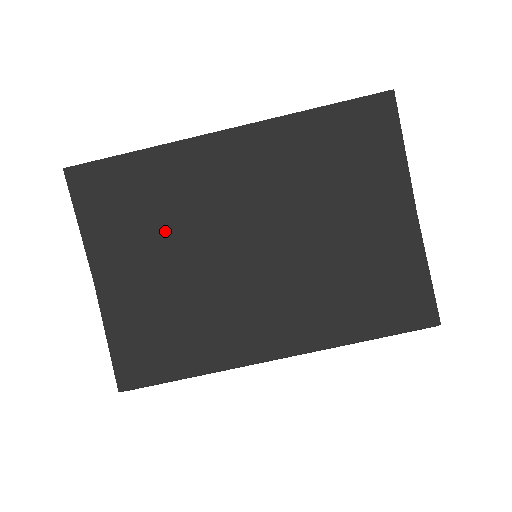
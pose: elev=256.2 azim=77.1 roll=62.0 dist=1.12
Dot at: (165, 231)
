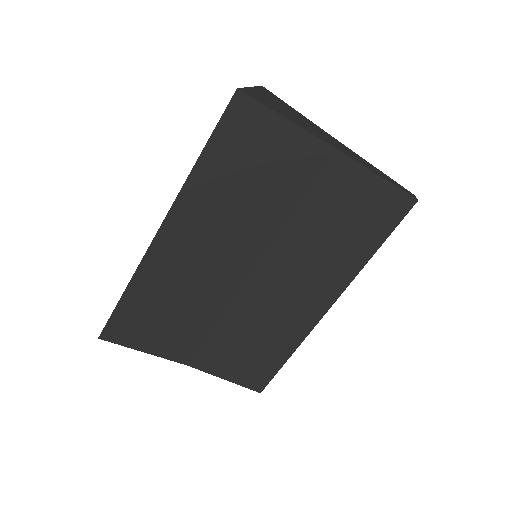
Dot at: (192, 311)
